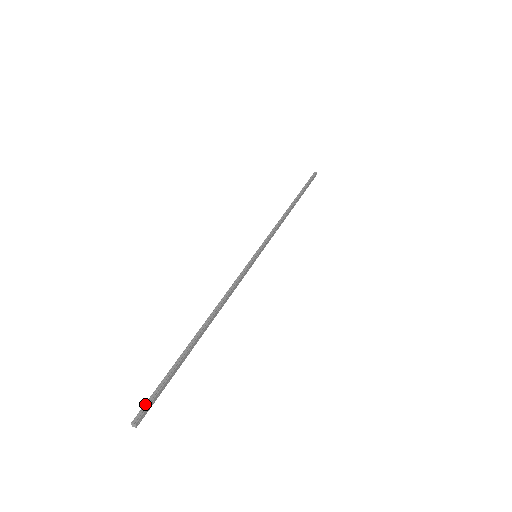
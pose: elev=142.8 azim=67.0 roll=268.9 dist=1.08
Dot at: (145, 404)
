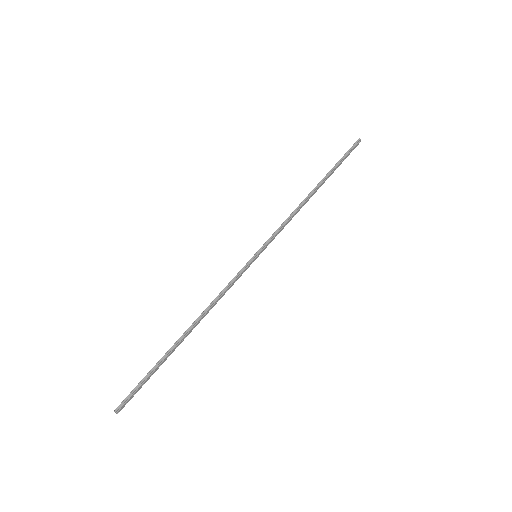
Dot at: (126, 398)
